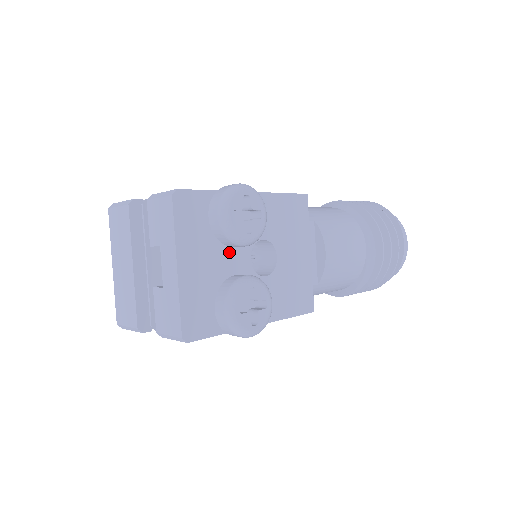
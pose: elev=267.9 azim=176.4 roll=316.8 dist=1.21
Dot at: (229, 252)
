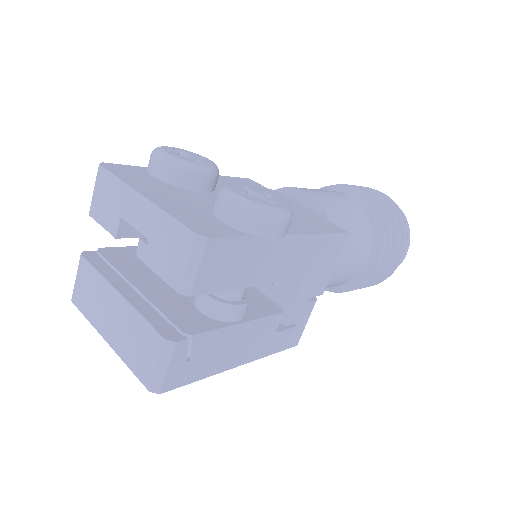
Dot at: (199, 194)
